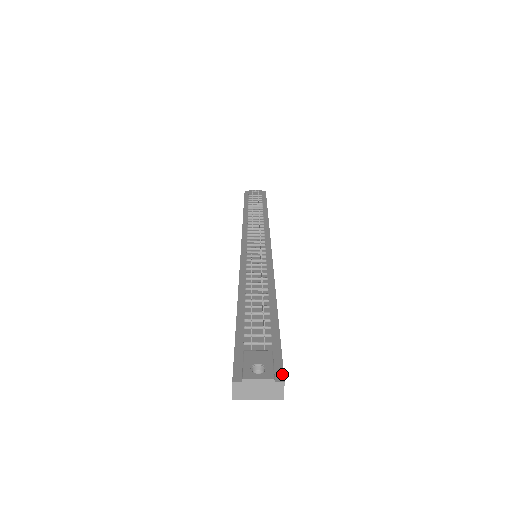
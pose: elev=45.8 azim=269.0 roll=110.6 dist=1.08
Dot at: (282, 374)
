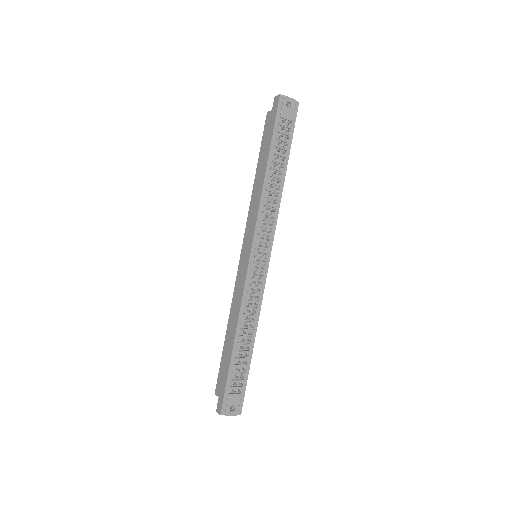
Dot at: (241, 410)
